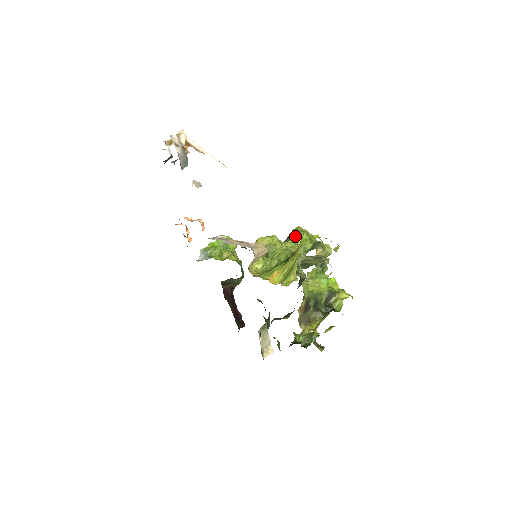
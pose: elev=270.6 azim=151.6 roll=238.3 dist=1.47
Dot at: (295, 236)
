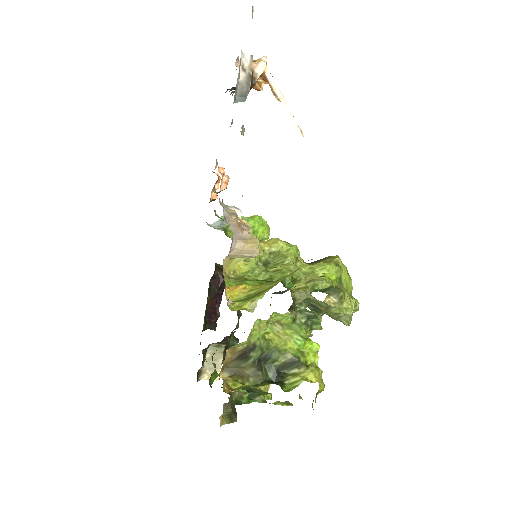
Dot at: (322, 263)
